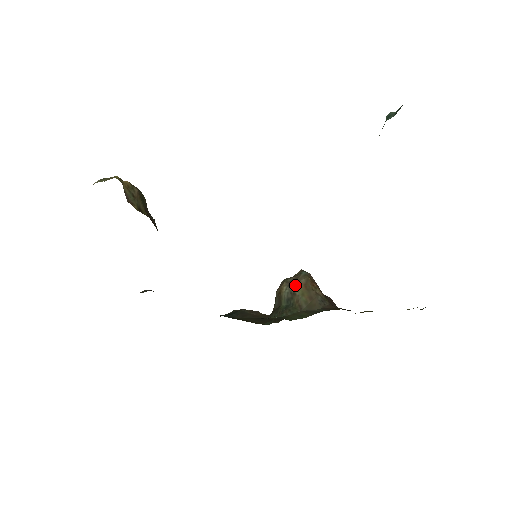
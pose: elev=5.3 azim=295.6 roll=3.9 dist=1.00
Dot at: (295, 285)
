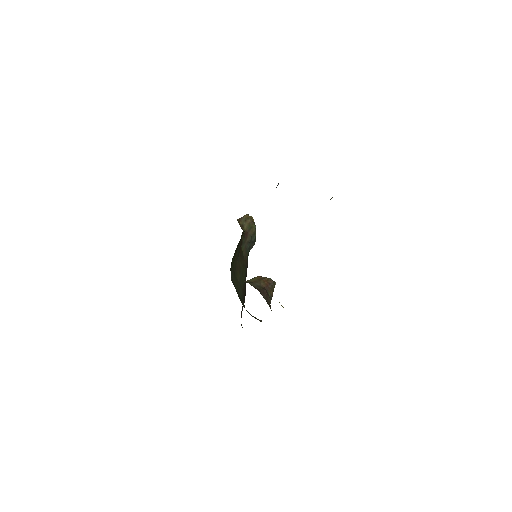
Dot at: (257, 276)
